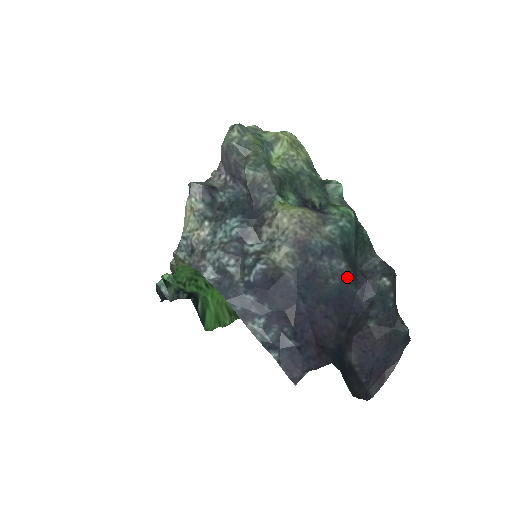
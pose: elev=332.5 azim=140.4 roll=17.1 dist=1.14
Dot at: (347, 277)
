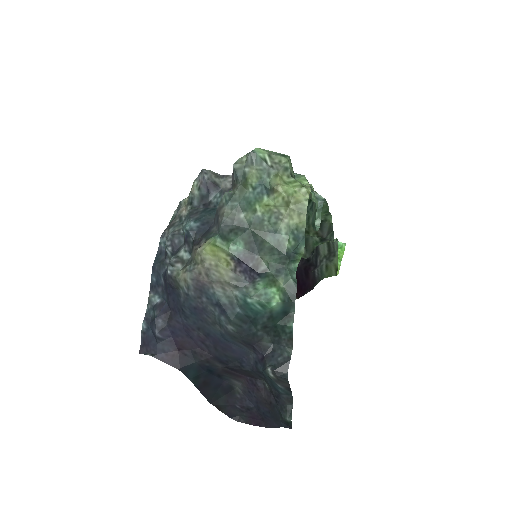
Dot at: (235, 337)
